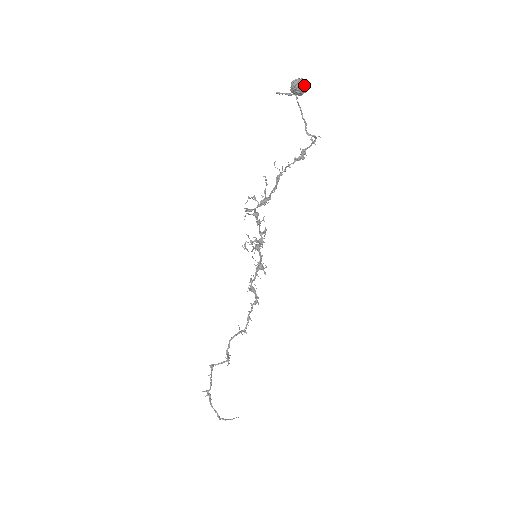
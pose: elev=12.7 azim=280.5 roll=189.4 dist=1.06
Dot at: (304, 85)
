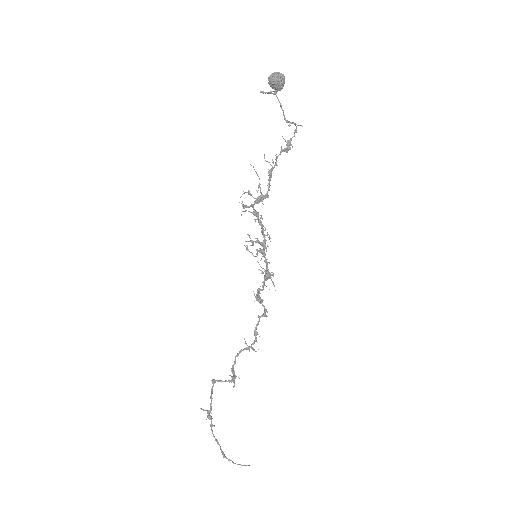
Dot at: (277, 77)
